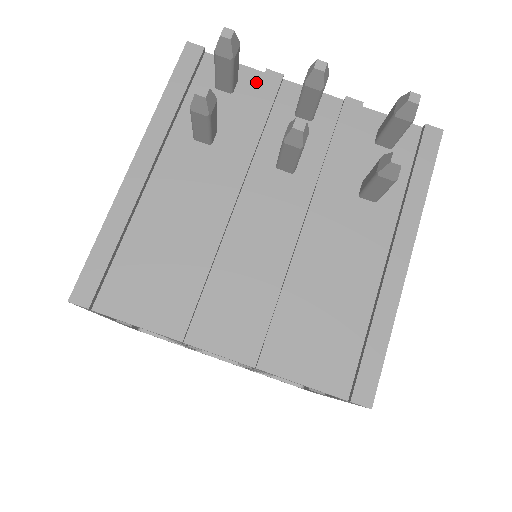
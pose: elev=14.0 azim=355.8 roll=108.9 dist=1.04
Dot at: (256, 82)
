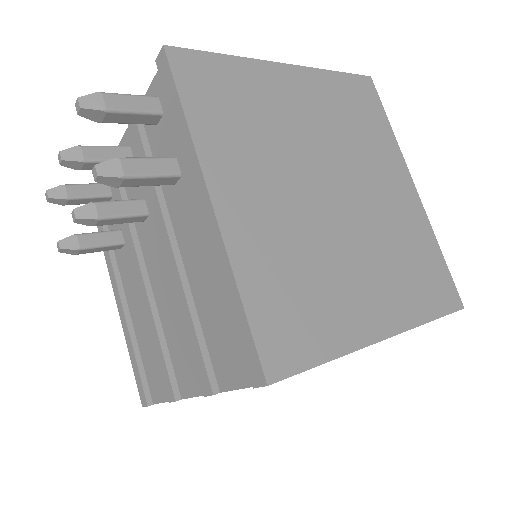
Dot at: occluded
